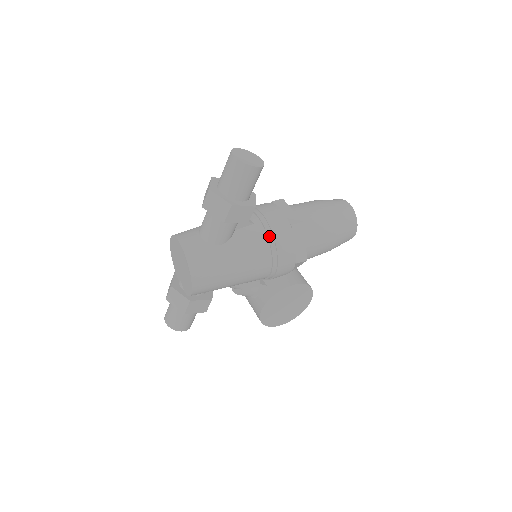
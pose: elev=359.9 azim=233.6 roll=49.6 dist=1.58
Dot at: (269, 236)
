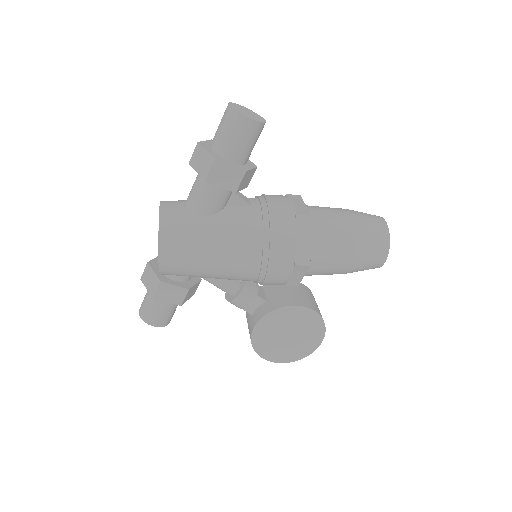
Dot at: (264, 220)
